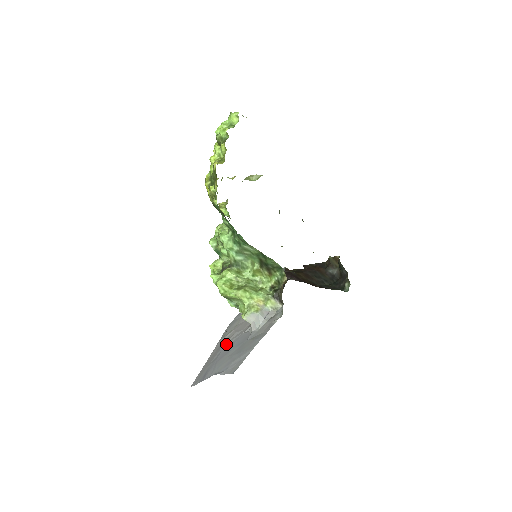
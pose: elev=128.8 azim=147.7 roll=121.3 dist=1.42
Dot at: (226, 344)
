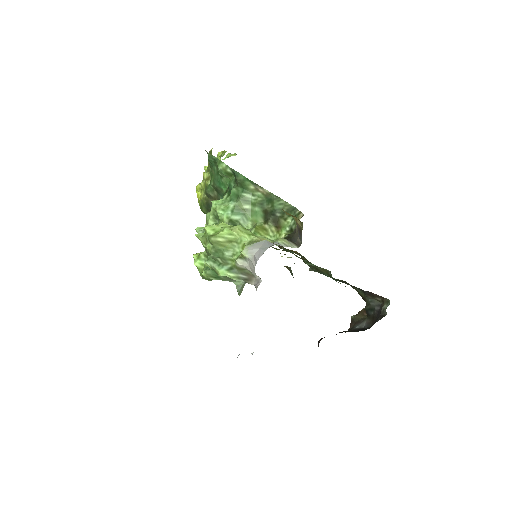
Dot at: occluded
